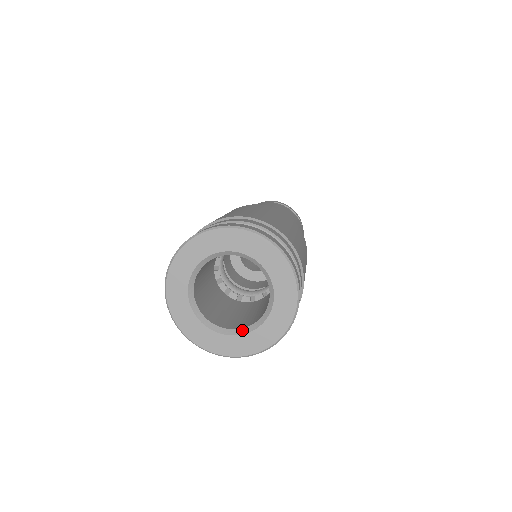
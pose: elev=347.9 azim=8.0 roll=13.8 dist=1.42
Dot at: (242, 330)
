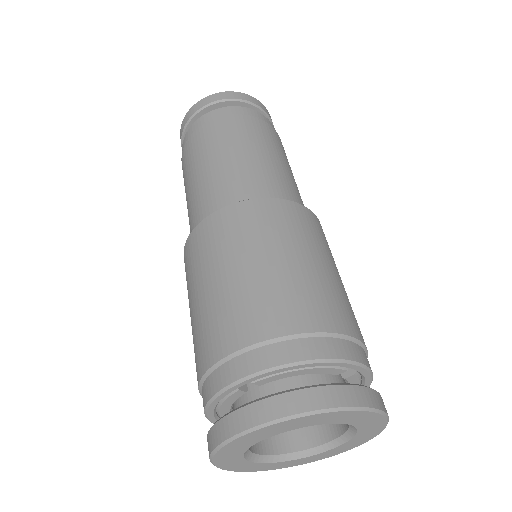
Dot at: (344, 437)
